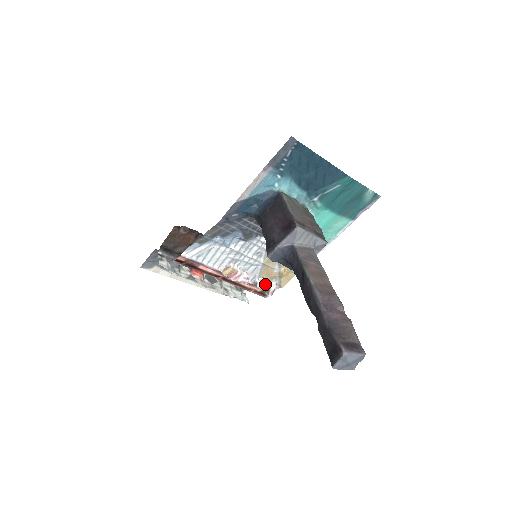
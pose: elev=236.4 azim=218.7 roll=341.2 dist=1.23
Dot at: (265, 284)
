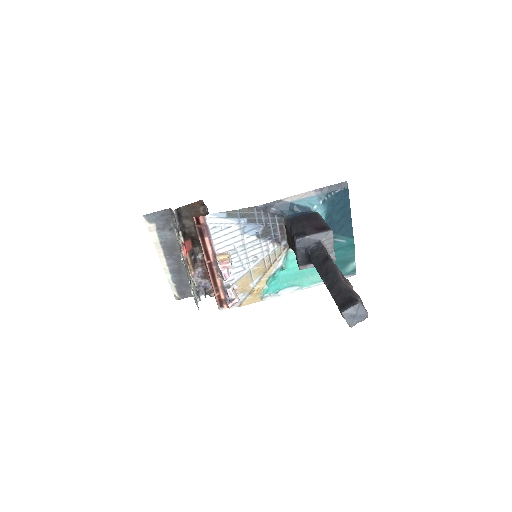
Dot at: (235, 292)
